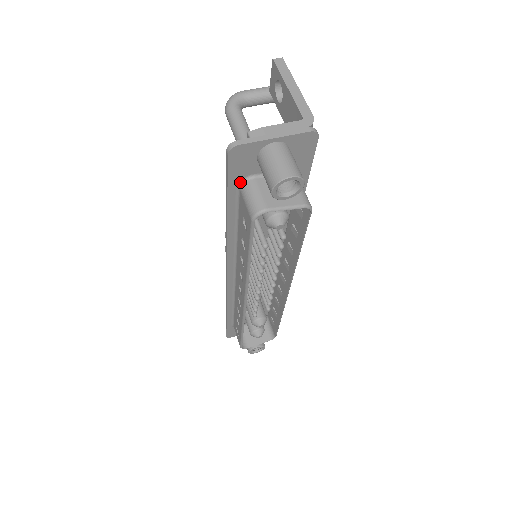
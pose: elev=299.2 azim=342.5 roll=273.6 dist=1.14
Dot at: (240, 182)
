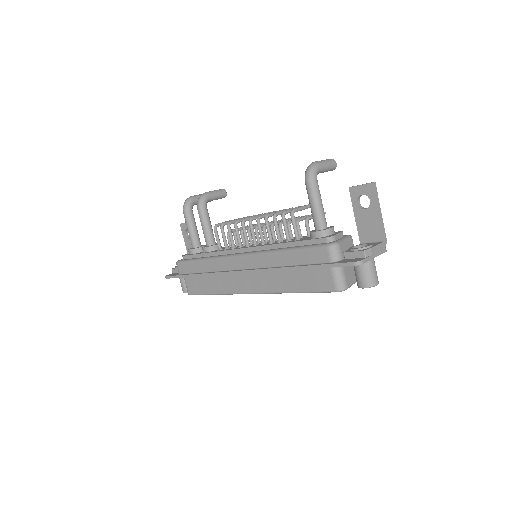
Dot at: occluded
